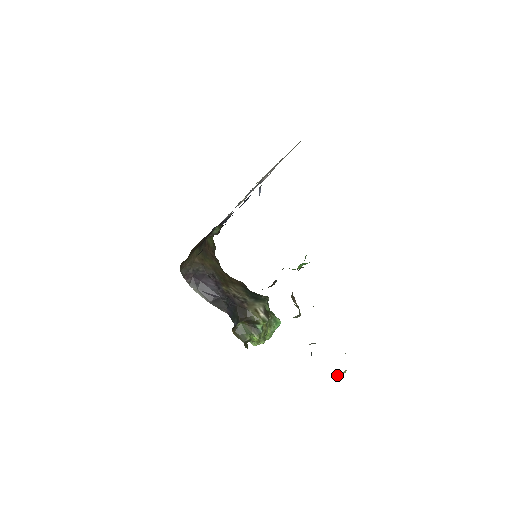
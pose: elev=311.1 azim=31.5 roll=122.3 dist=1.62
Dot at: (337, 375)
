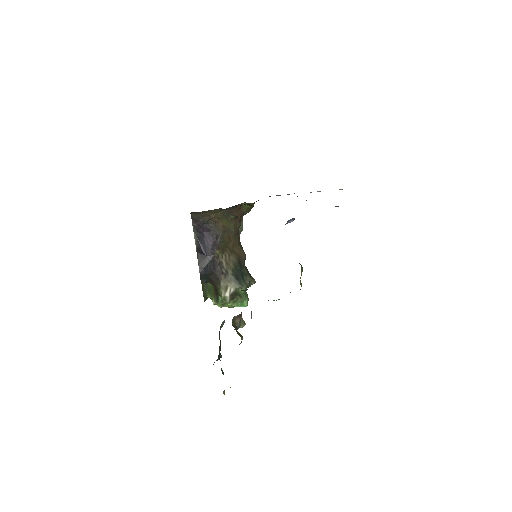
Dot at: occluded
